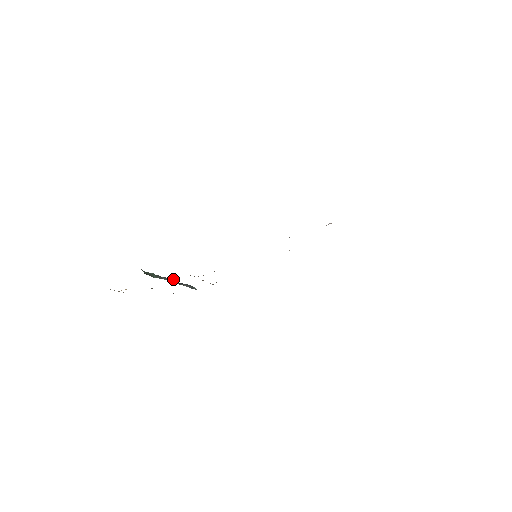
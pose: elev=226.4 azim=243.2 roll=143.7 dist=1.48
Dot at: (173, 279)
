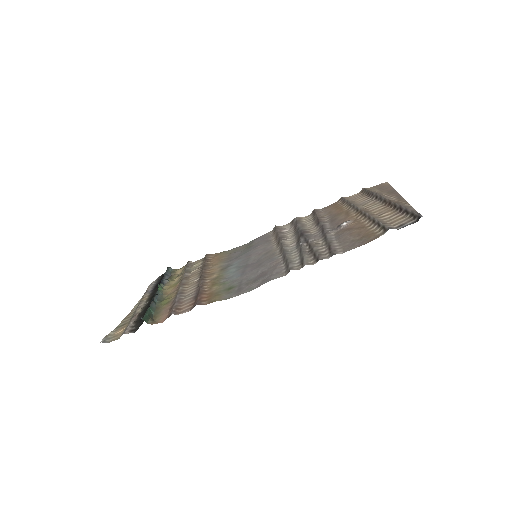
Dot at: (158, 286)
